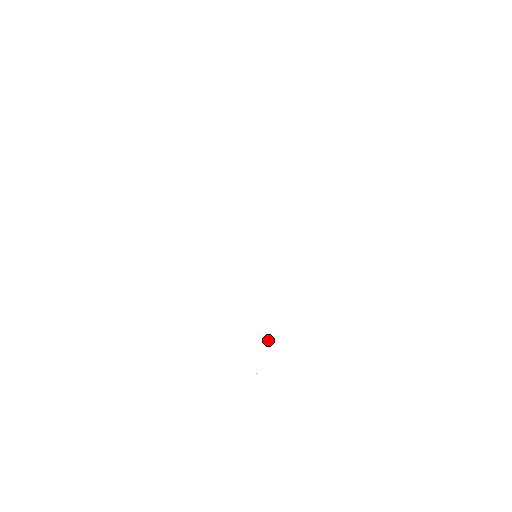
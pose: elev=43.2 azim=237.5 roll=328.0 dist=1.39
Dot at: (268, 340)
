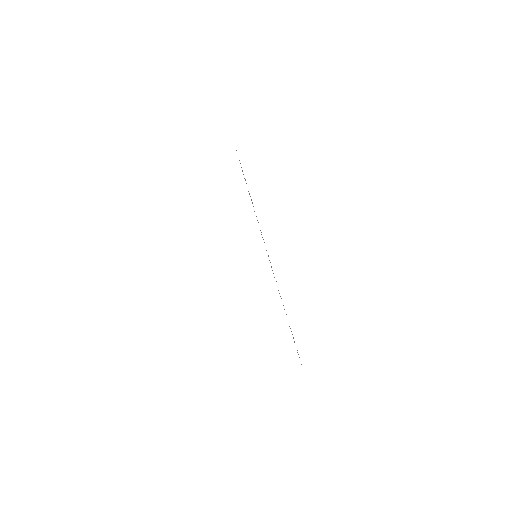
Dot at: occluded
